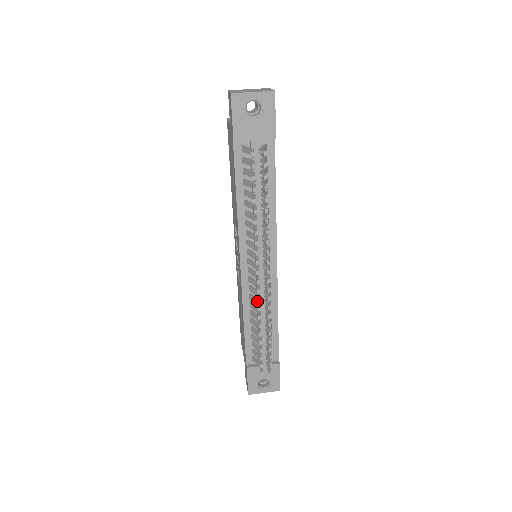
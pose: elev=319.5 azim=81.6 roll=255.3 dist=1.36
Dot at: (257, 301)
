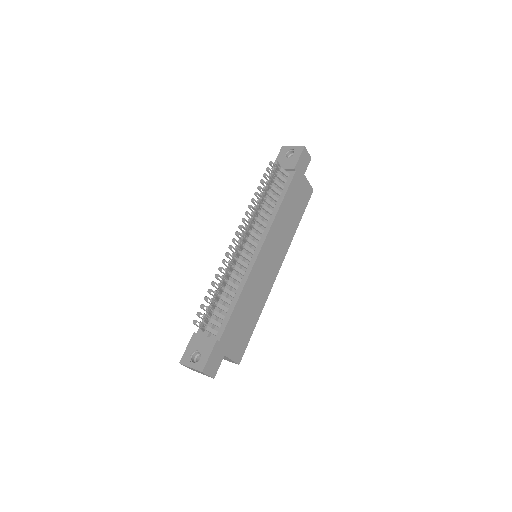
Dot at: occluded
